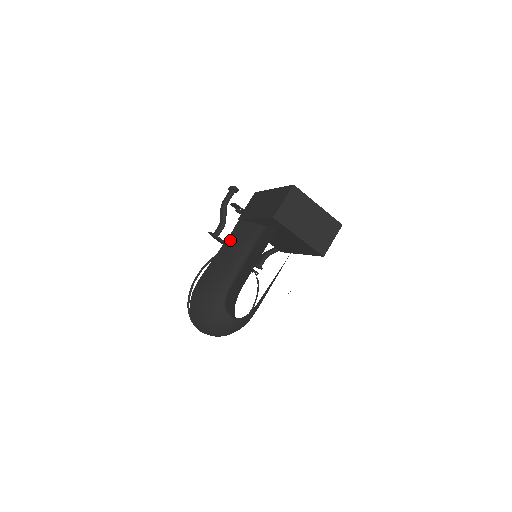
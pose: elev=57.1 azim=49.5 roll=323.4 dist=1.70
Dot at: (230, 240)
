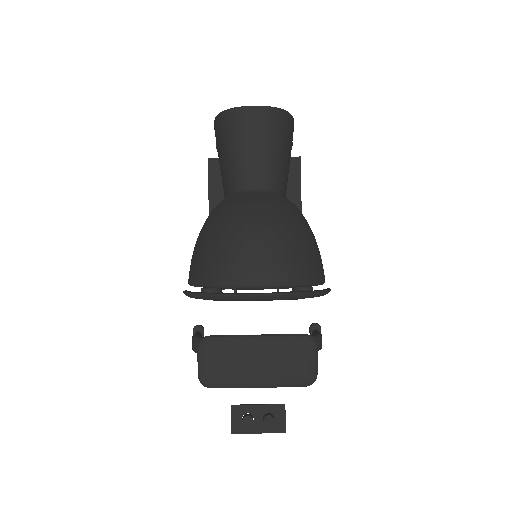
Dot at: occluded
